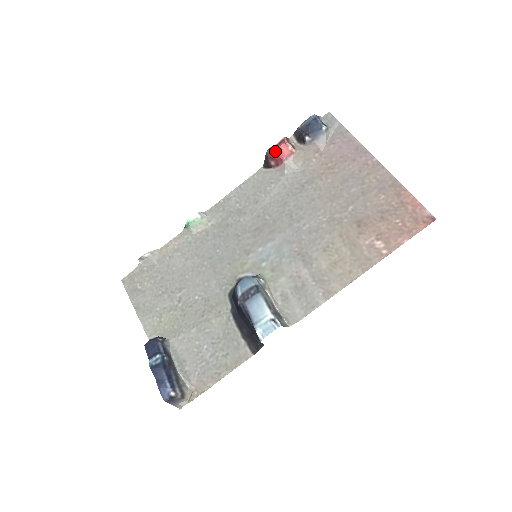
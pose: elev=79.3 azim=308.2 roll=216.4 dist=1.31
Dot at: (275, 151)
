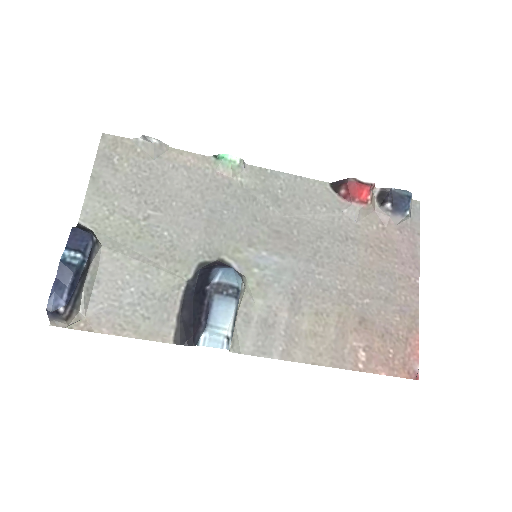
Dot at: (357, 186)
